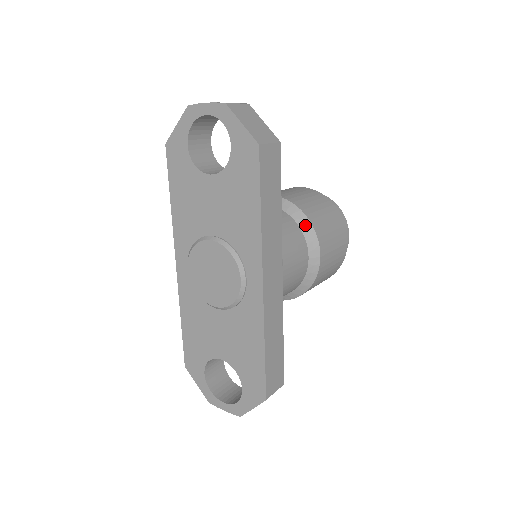
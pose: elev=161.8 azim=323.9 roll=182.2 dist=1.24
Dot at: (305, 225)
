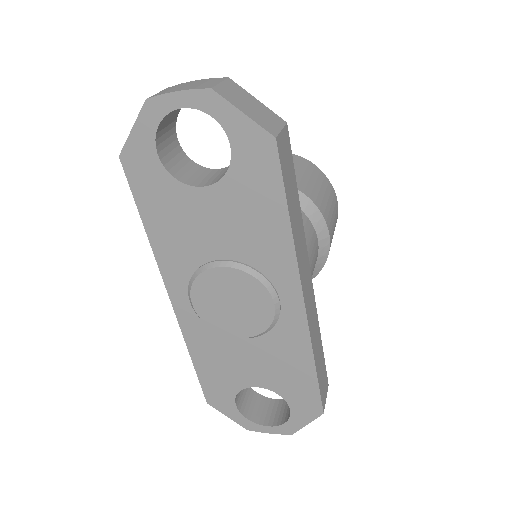
Dot at: (306, 205)
